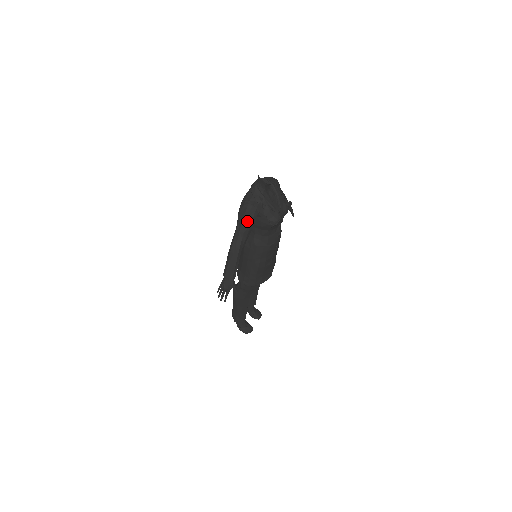
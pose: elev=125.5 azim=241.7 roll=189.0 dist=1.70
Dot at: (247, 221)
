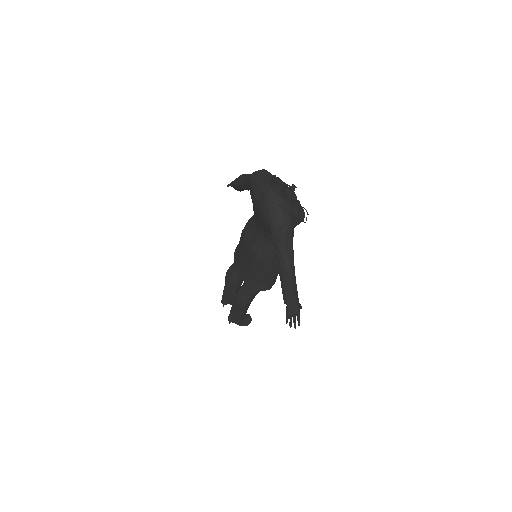
Dot at: (291, 238)
